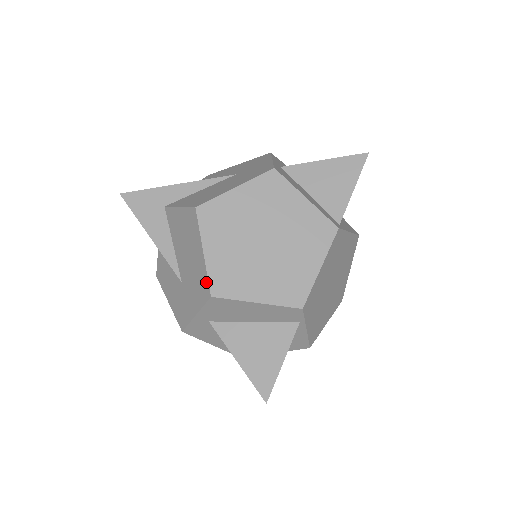
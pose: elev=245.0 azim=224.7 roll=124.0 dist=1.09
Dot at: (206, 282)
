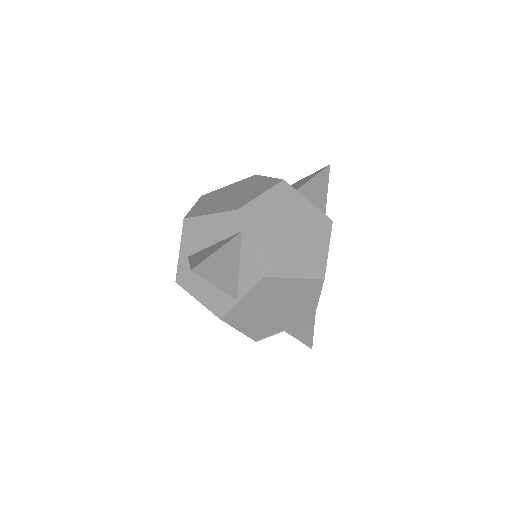
Dot at: occluded
